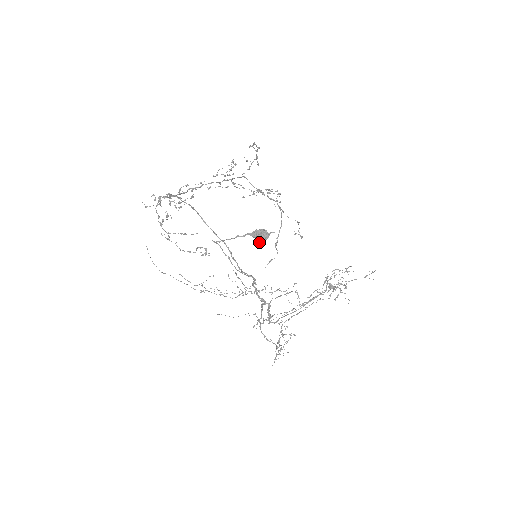
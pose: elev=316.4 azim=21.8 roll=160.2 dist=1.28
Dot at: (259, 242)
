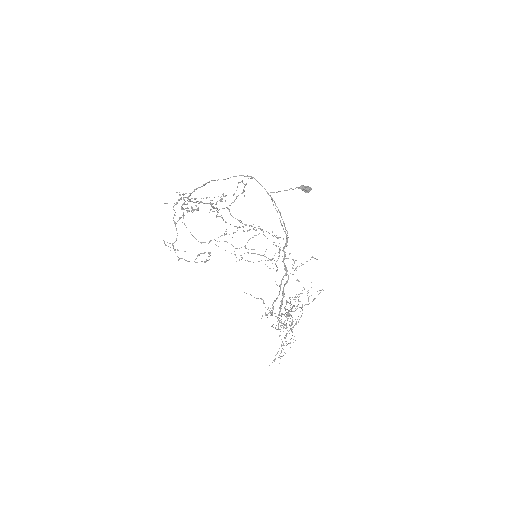
Dot at: (307, 191)
